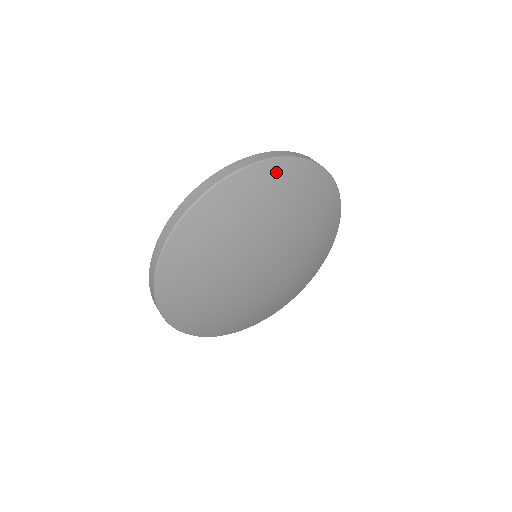
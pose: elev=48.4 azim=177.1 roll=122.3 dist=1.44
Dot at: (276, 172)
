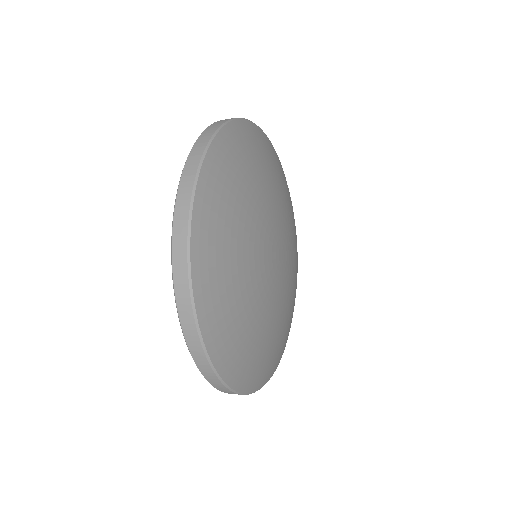
Dot at: (206, 213)
